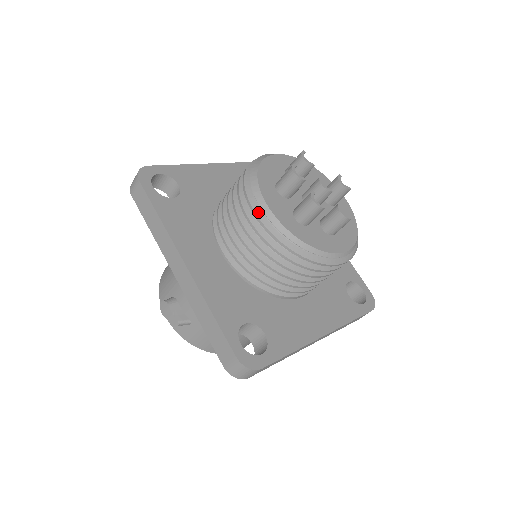
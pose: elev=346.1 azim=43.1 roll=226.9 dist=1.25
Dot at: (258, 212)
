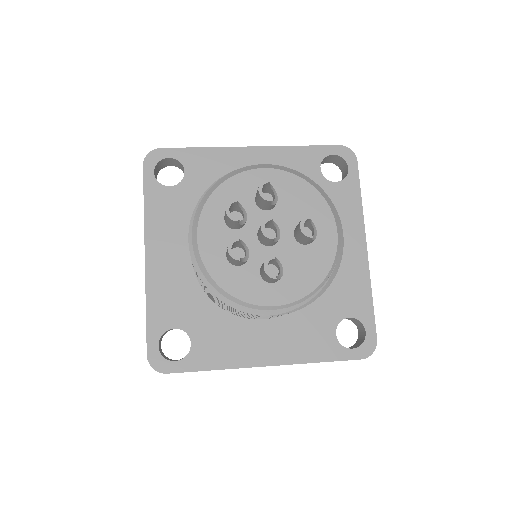
Dot at: (191, 238)
